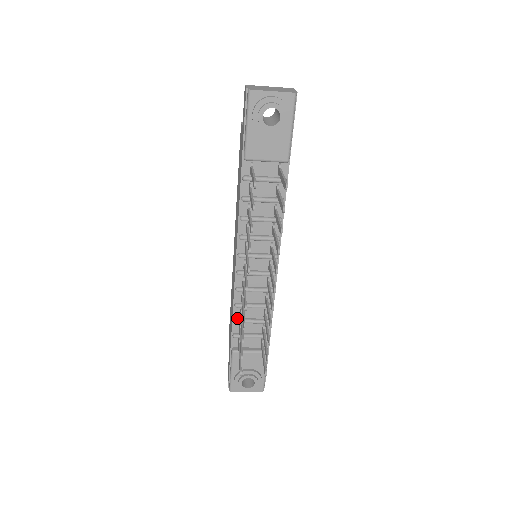
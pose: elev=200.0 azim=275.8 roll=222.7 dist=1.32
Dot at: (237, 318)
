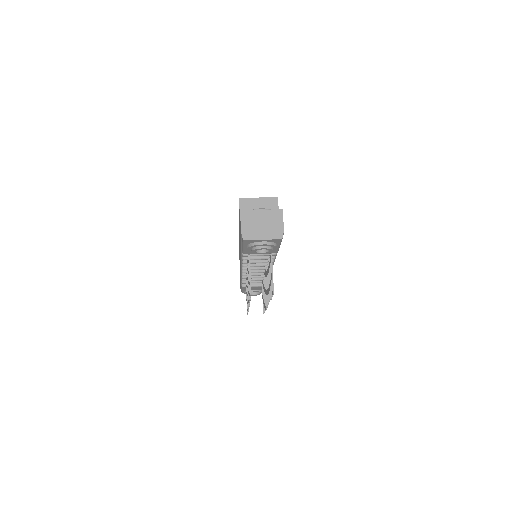
Dot at: (244, 279)
